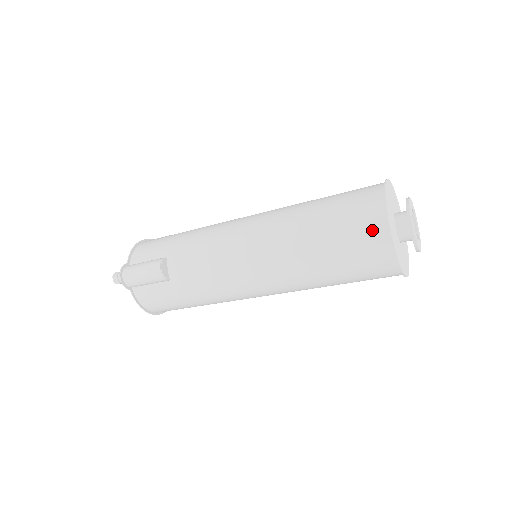
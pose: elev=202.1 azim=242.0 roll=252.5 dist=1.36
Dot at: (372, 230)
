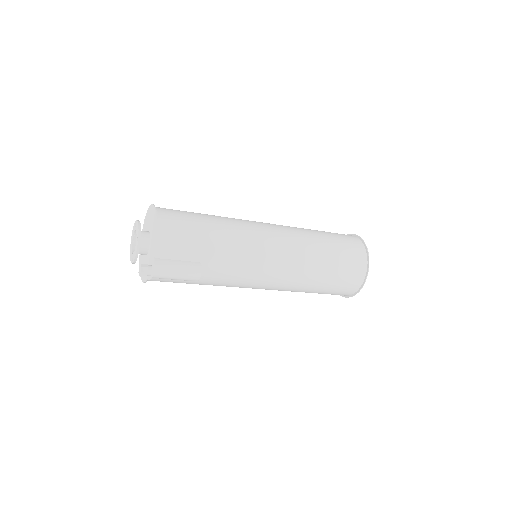
Dot at: (352, 287)
